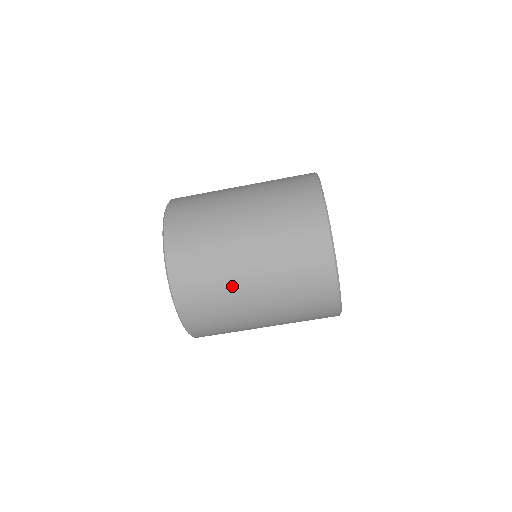
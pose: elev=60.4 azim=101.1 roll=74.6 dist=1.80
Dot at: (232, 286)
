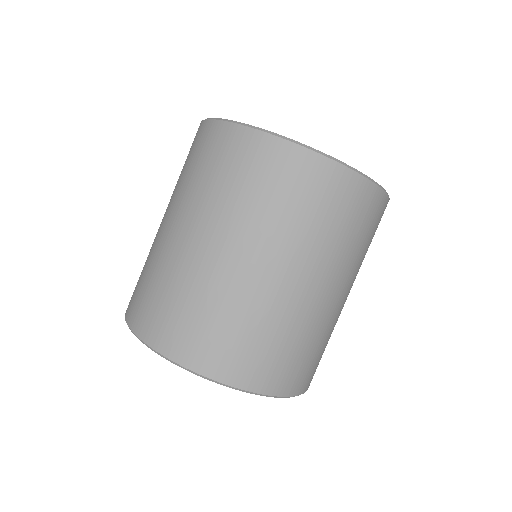
Dot at: (241, 293)
